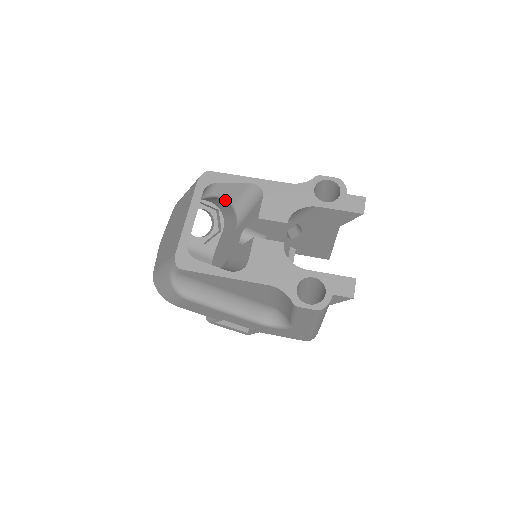
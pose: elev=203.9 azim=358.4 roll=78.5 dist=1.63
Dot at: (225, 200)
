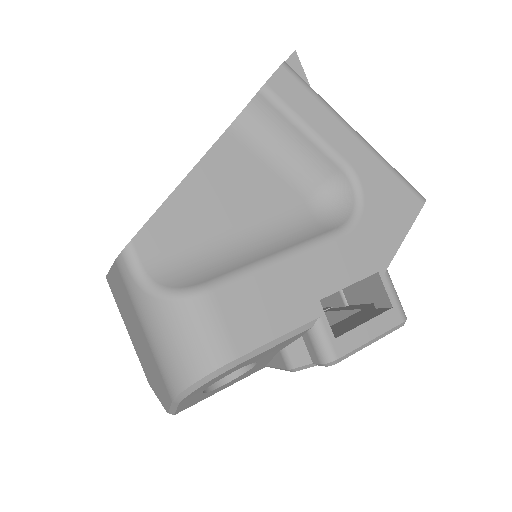
Dot at: occluded
